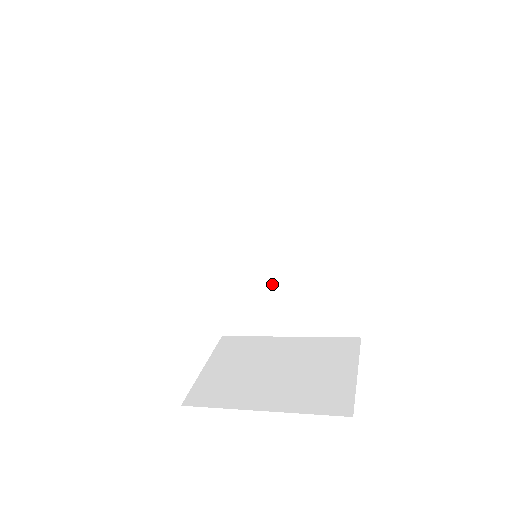
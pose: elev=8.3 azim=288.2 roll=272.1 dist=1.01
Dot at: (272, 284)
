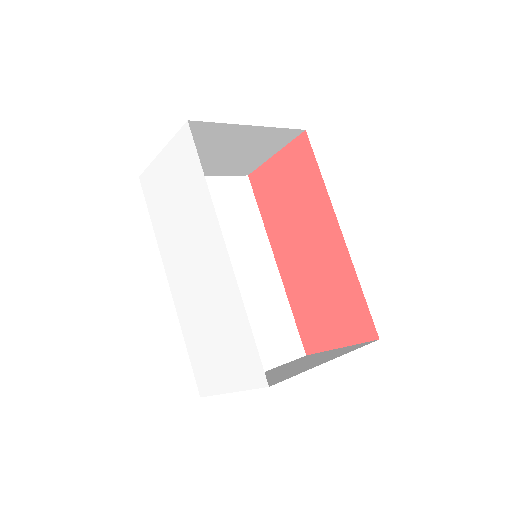
Dot at: occluded
